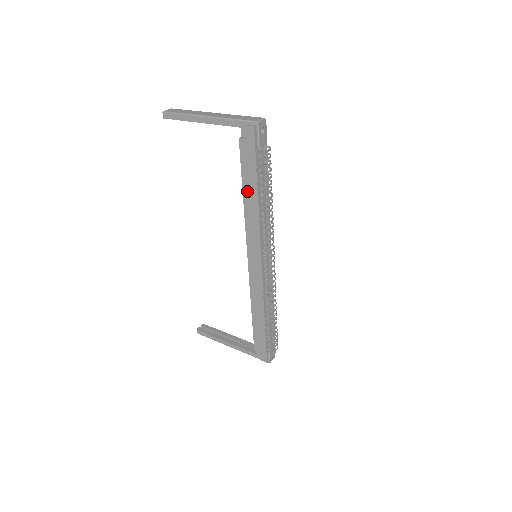
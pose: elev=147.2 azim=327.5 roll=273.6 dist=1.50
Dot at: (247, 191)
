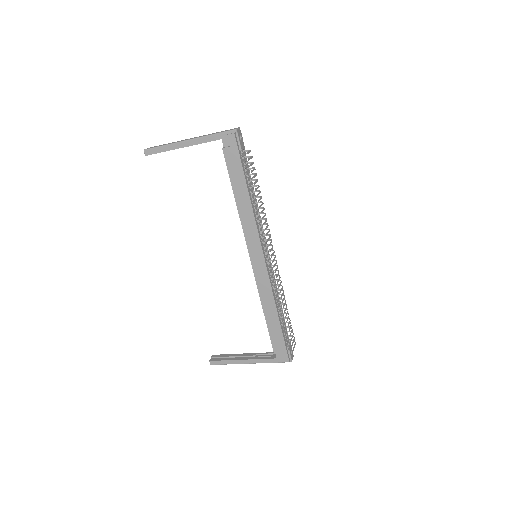
Dot at: (238, 193)
